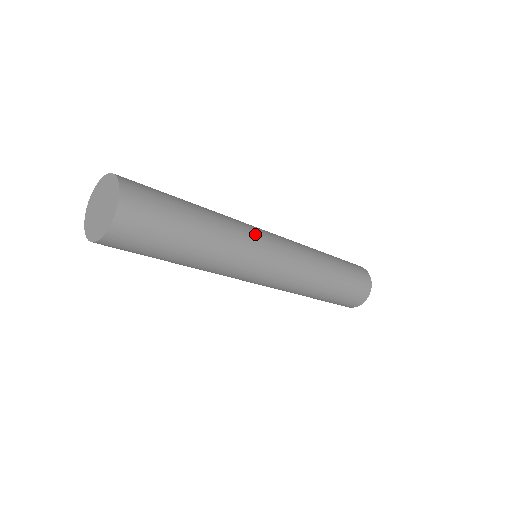
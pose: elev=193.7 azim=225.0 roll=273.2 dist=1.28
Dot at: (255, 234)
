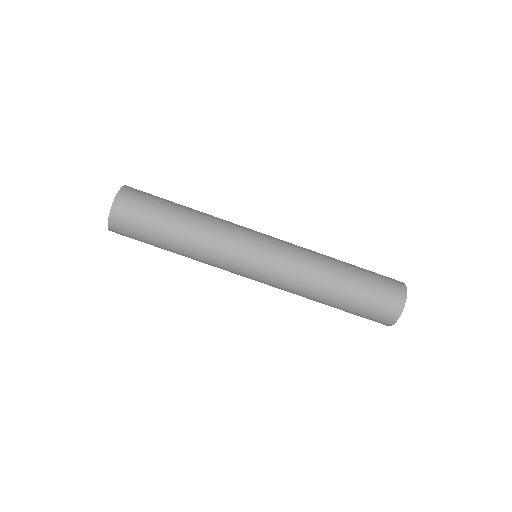
Dot at: (241, 228)
